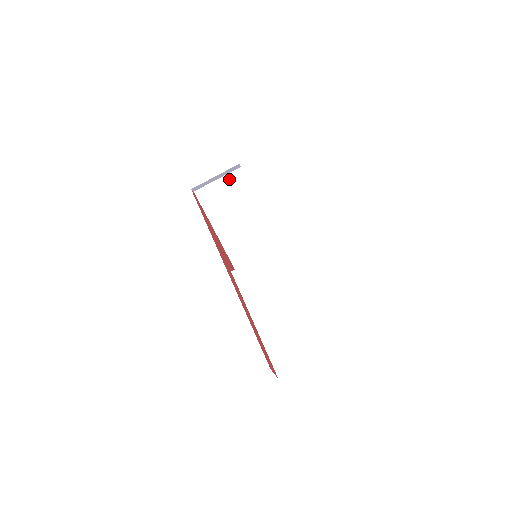
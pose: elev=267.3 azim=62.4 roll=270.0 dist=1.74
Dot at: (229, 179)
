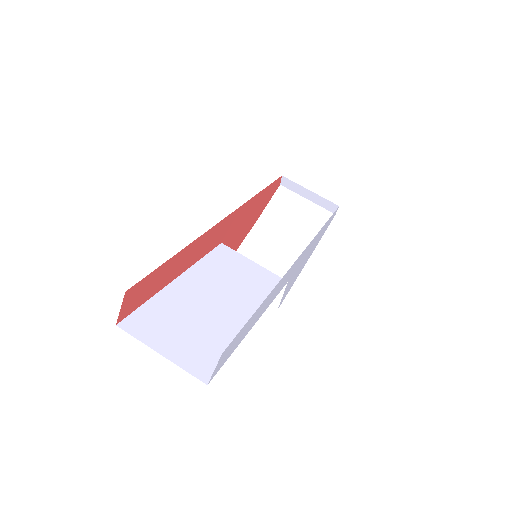
Dot at: (316, 210)
